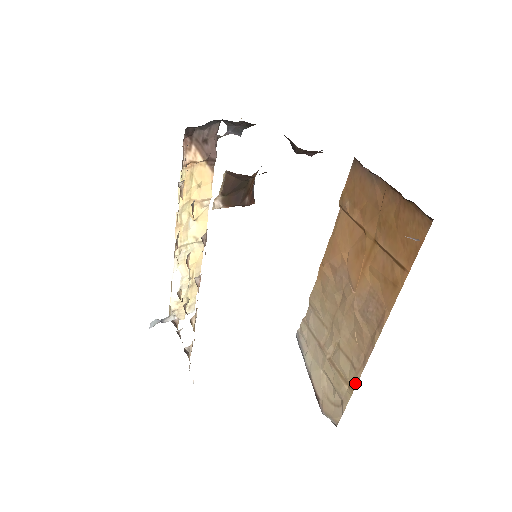
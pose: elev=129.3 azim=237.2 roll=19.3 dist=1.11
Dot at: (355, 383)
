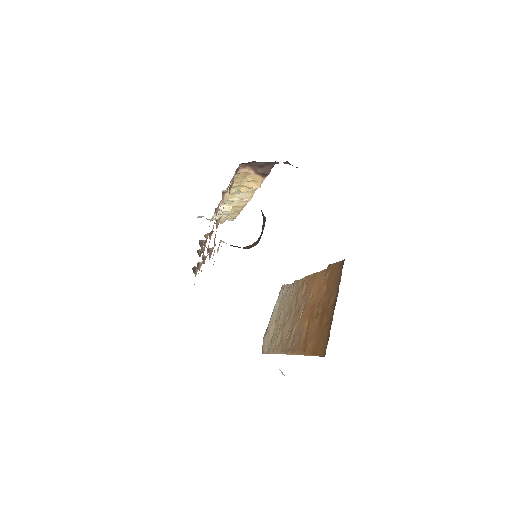
Dot at: (275, 352)
